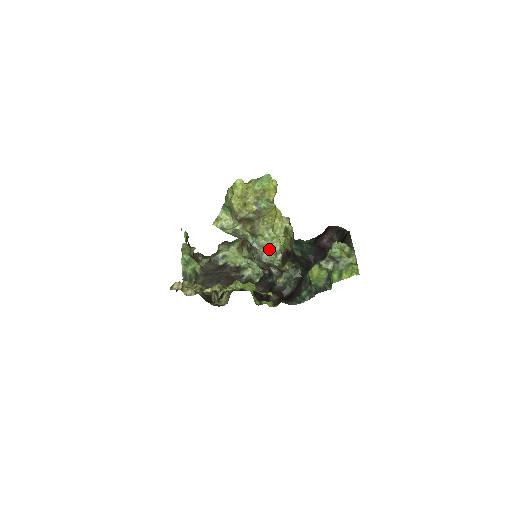
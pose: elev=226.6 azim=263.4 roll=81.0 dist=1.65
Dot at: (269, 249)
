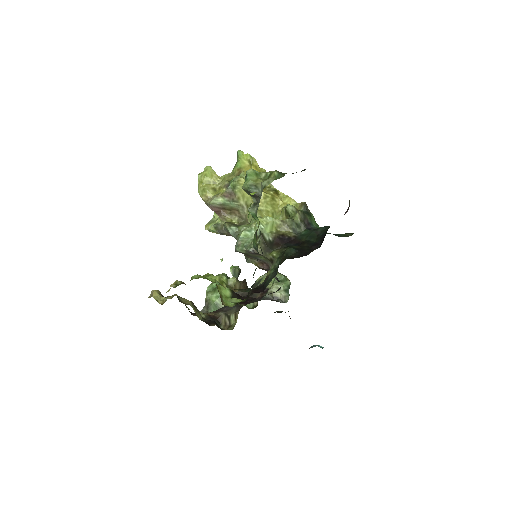
Dot at: (246, 234)
